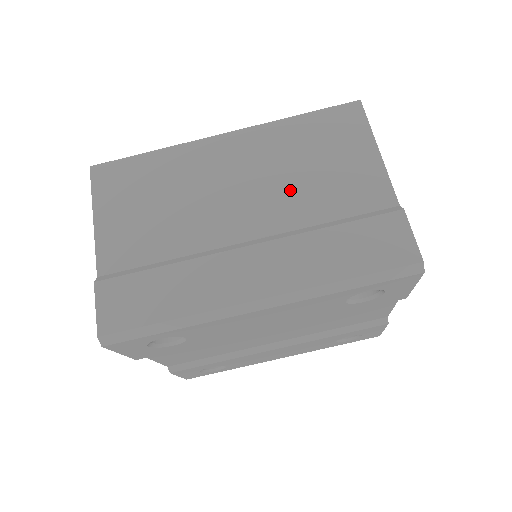
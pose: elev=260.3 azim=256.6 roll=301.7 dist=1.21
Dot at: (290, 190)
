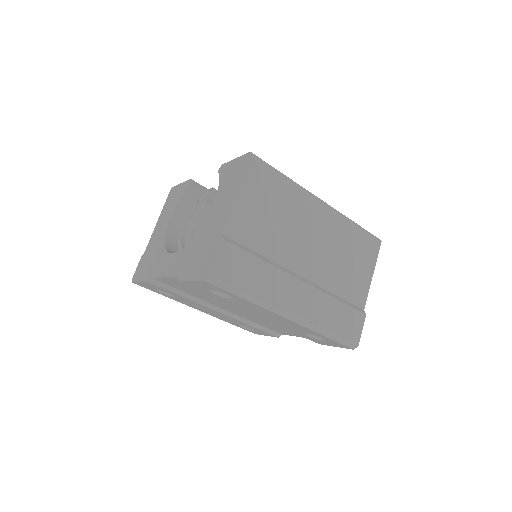
Dot at: (332, 264)
